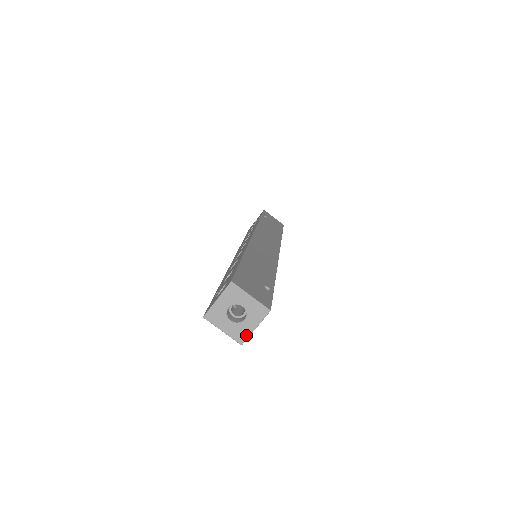
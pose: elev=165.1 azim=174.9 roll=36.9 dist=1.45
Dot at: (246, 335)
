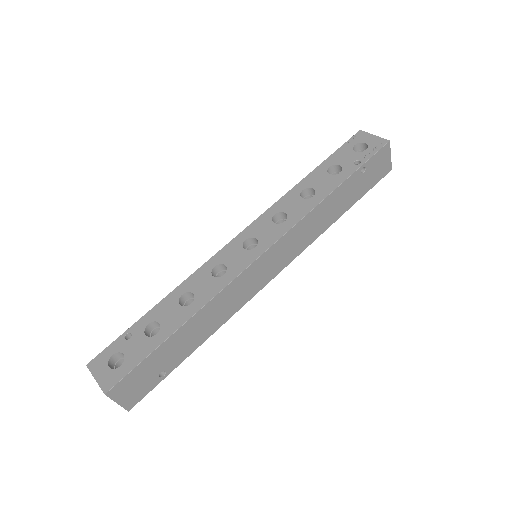
Dot at: occluded
